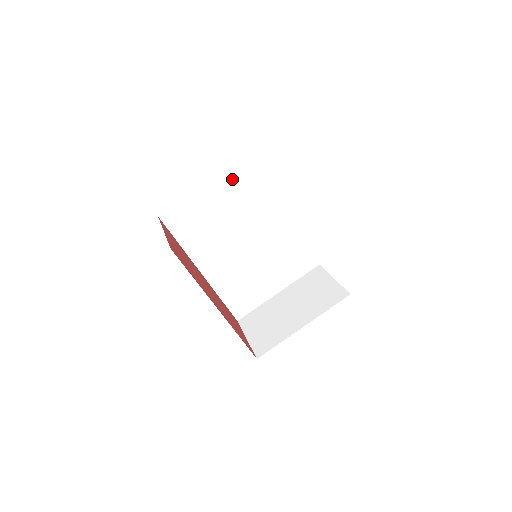
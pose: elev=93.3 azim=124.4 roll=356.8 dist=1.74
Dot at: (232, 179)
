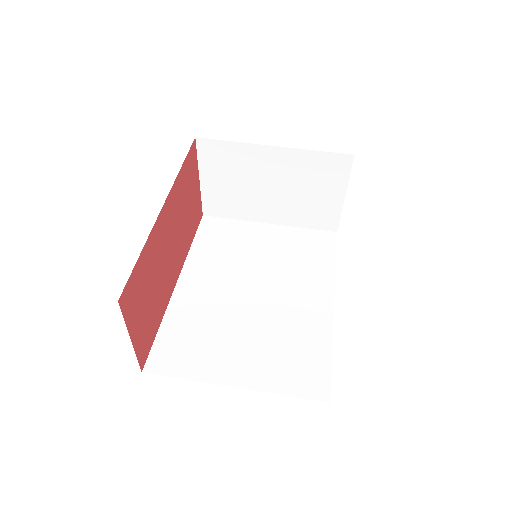
Dot at: (296, 236)
